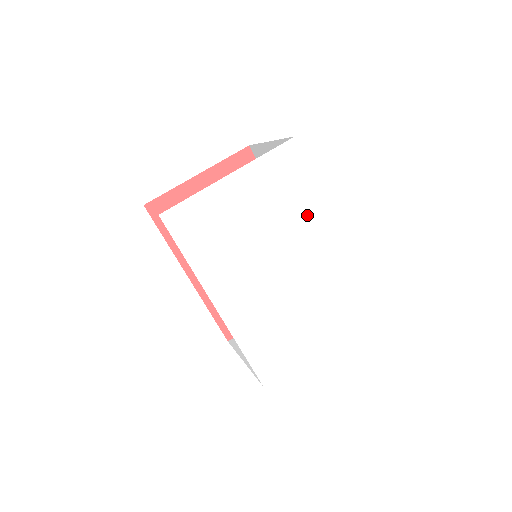
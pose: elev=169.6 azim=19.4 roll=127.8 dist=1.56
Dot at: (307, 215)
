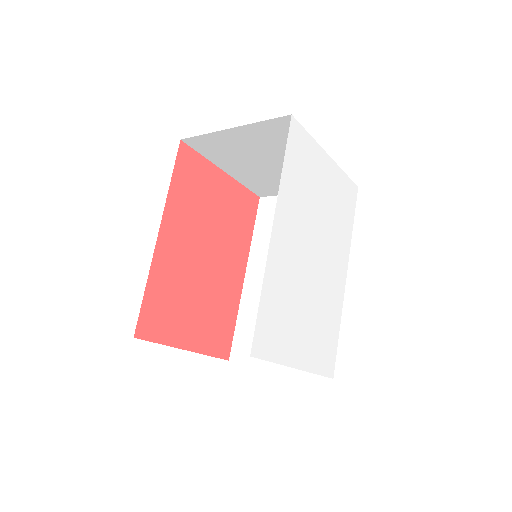
Dot at: (341, 242)
